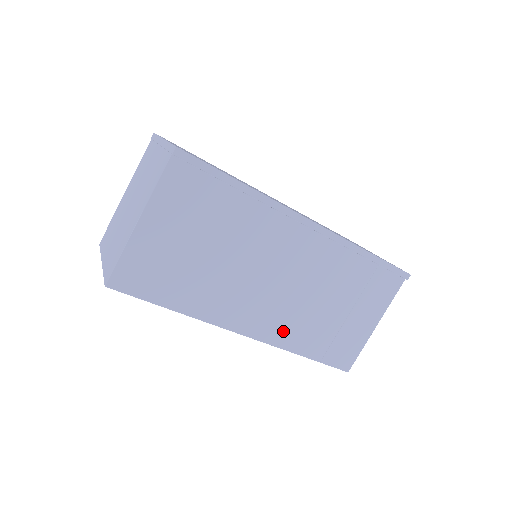
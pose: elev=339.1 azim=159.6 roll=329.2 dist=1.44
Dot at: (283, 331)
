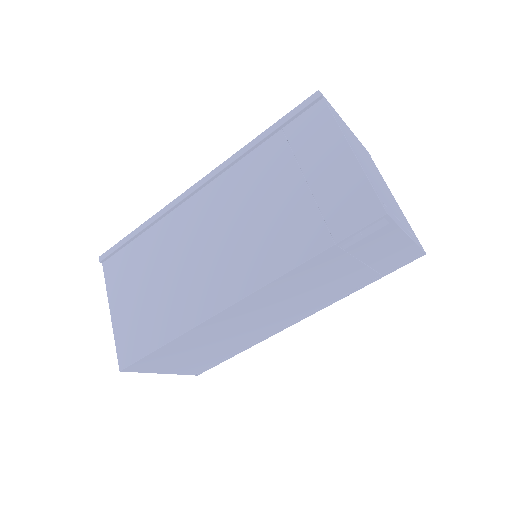
Dot at: (261, 264)
